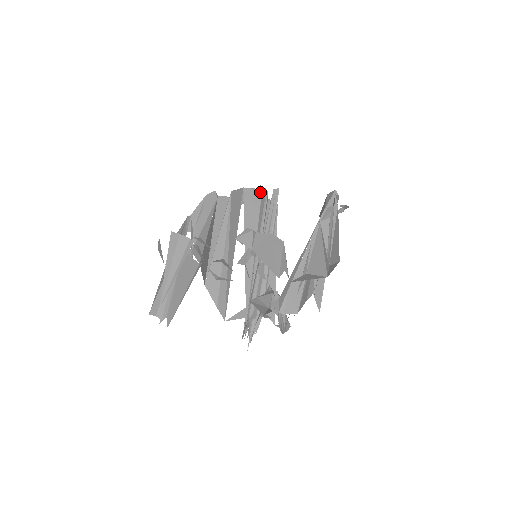
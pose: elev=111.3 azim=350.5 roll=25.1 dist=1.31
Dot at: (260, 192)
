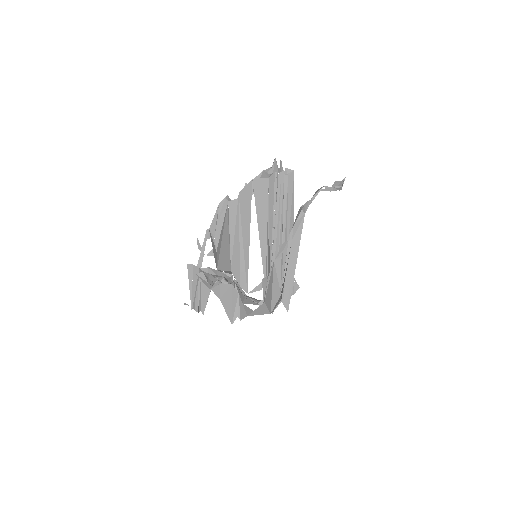
Dot at: (267, 180)
